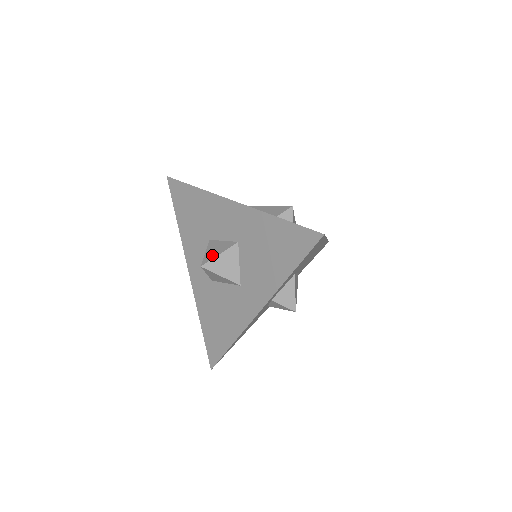
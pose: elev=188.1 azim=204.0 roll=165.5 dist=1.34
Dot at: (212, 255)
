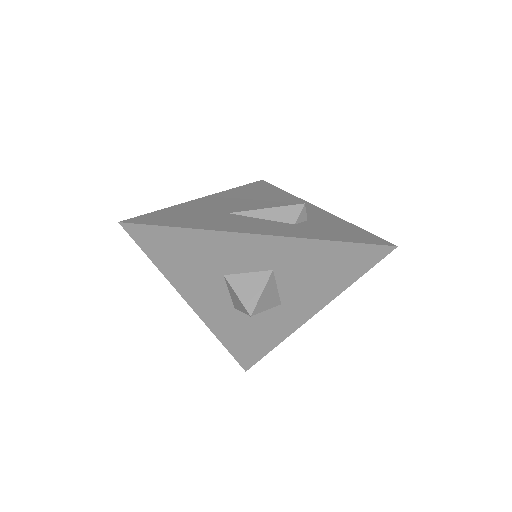
Dot at: (252, 297)
